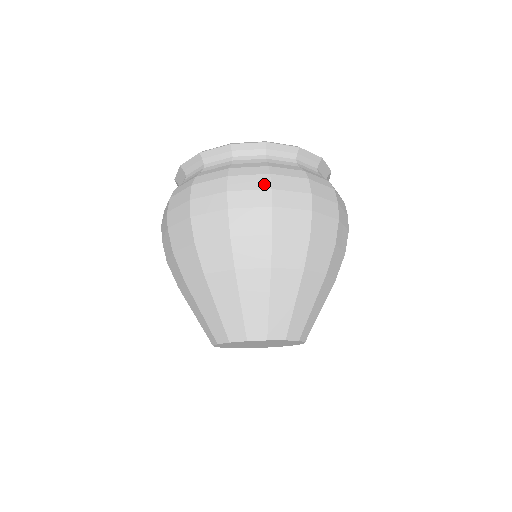
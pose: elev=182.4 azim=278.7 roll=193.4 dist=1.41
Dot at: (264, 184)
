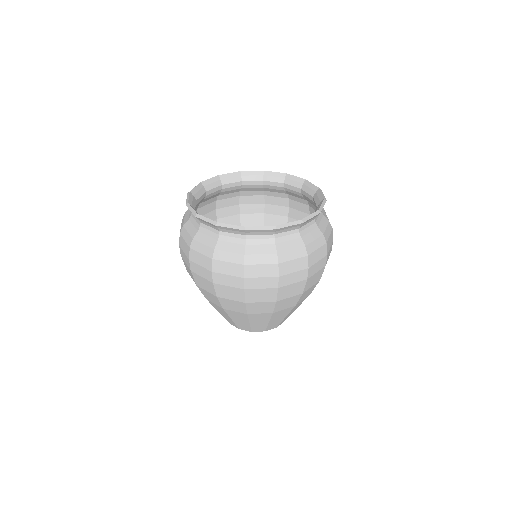
Dot at: (239, 273)
